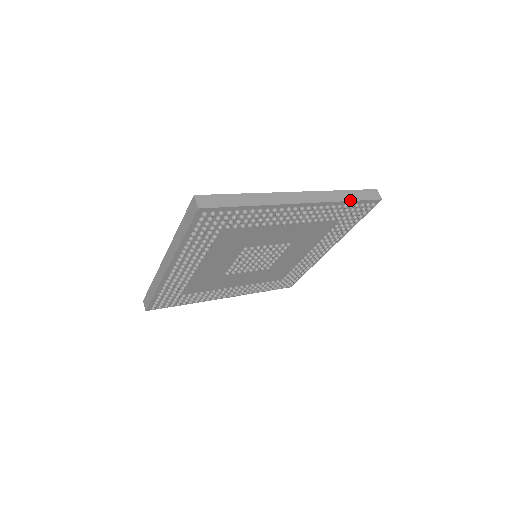
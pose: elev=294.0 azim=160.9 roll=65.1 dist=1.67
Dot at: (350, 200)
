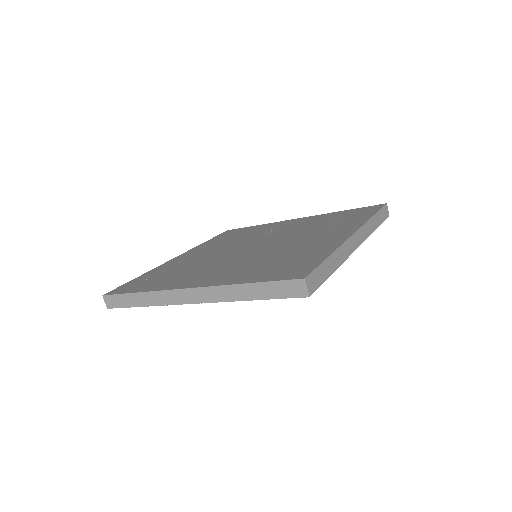
Dot at: (253, 299)
